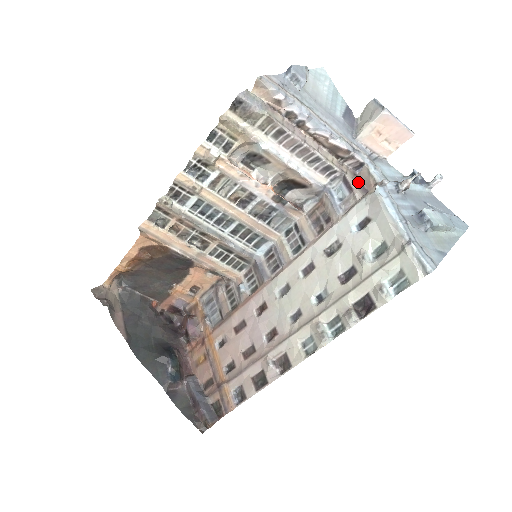
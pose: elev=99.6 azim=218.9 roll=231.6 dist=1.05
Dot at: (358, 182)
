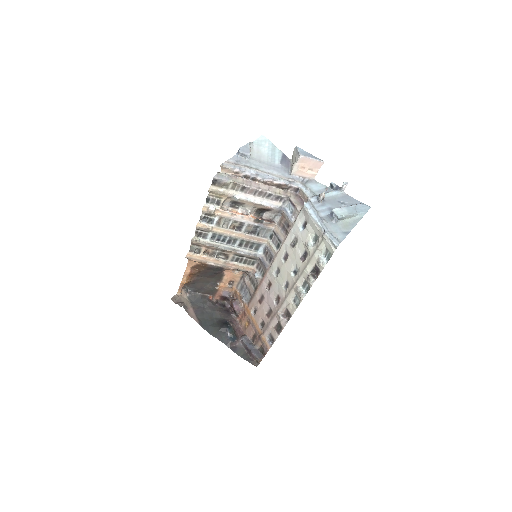
Dot at: (298, 200)
